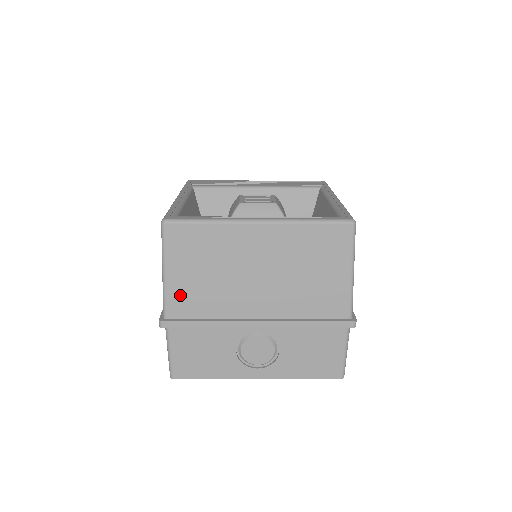
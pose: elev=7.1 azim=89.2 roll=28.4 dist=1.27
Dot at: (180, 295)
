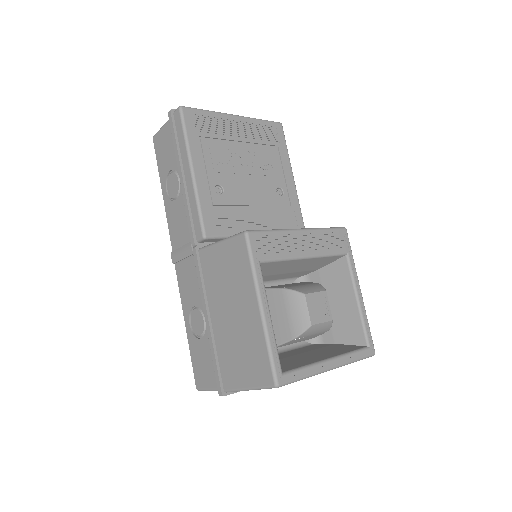
Dot at: occluded
